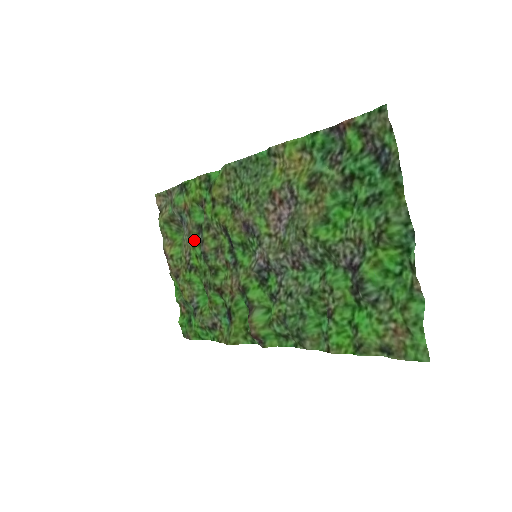
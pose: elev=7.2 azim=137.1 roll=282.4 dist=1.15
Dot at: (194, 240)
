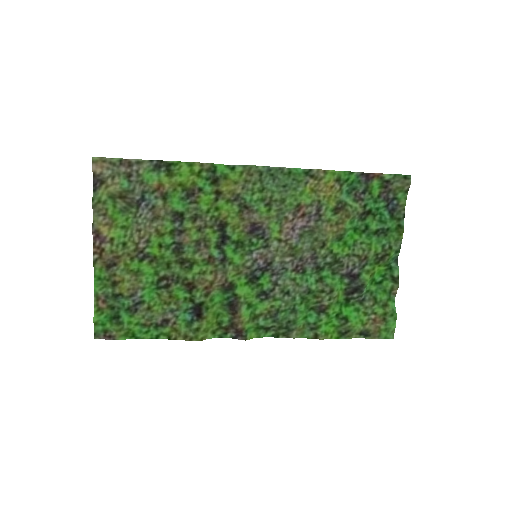
Dot at: (164, 227)
